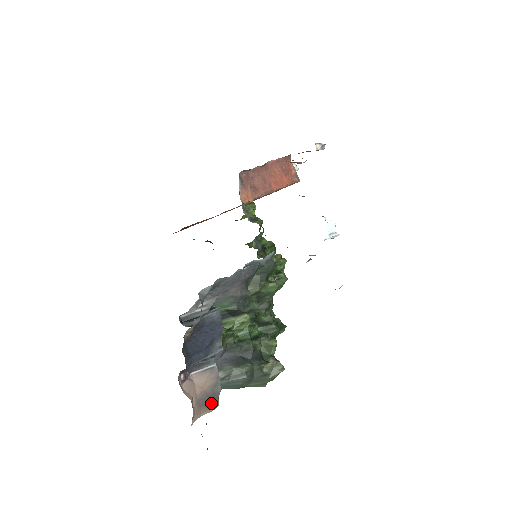
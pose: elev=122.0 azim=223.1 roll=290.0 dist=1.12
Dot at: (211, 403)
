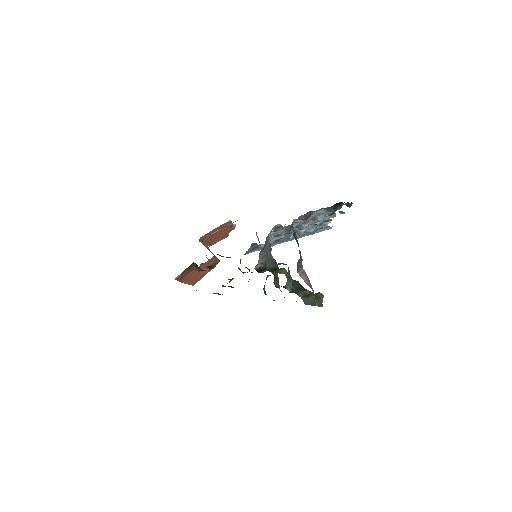
Dot at: occluded
